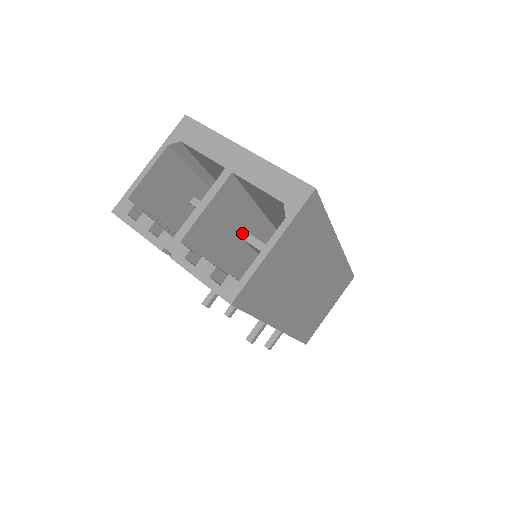
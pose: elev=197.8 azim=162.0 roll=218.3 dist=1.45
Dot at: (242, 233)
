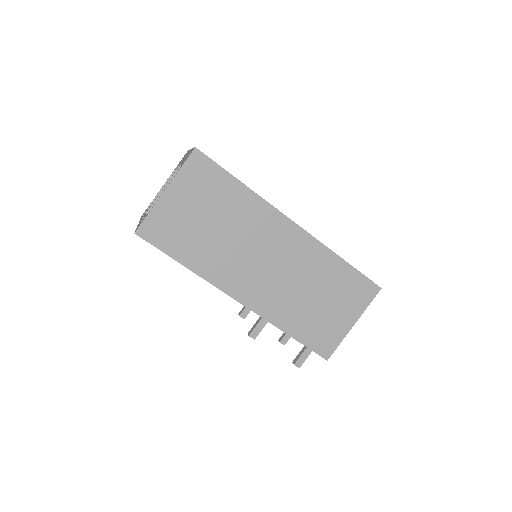
Dot at: occluded
